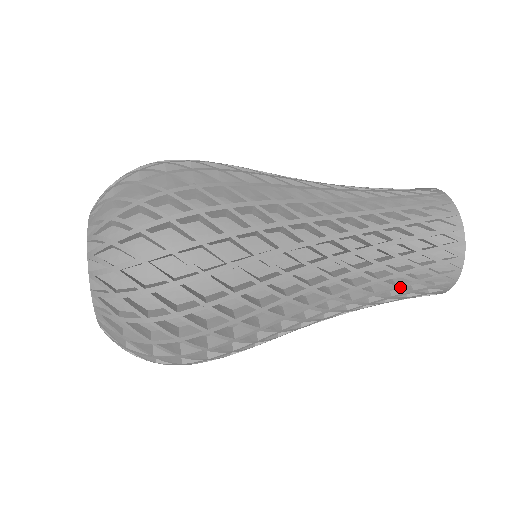
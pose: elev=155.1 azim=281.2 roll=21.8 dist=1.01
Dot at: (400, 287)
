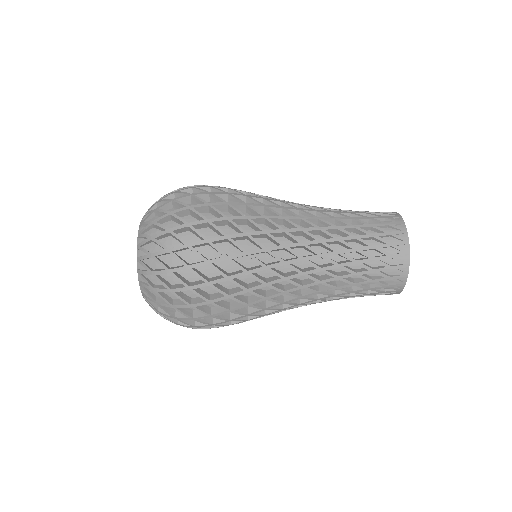
Dot at: (360, 250)
